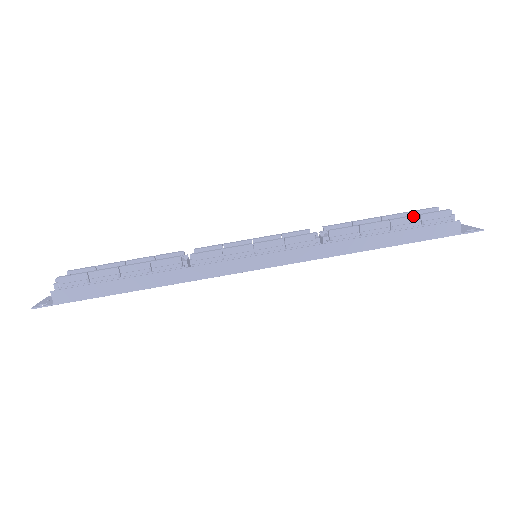
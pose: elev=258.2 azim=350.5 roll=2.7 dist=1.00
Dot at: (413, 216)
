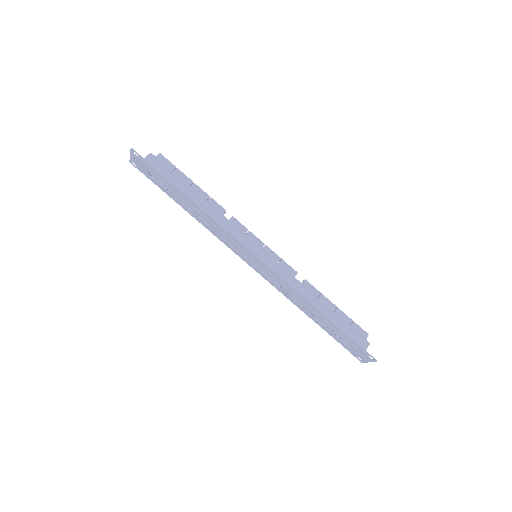
Dot at: occluded
